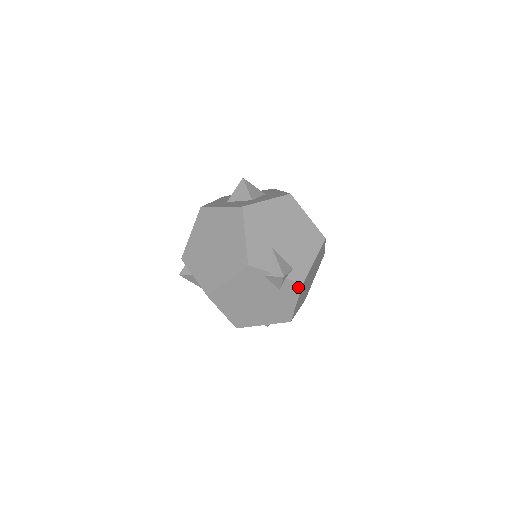
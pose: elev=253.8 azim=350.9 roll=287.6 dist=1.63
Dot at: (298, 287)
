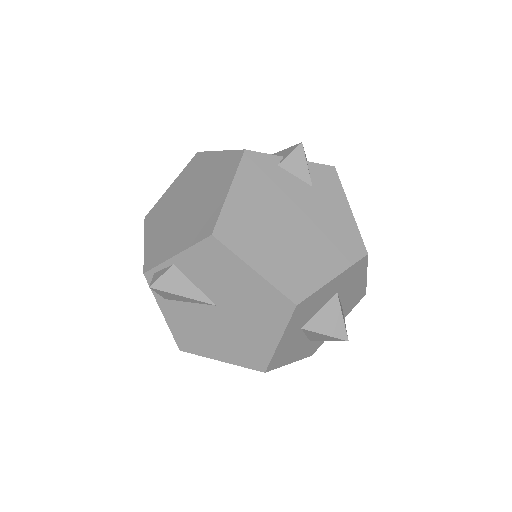
Dot at: (332, 175)
